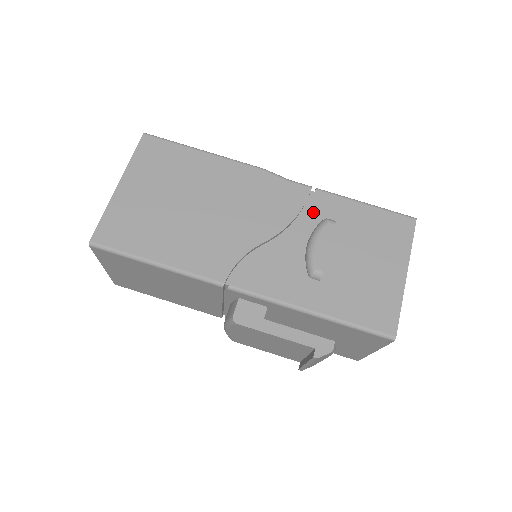
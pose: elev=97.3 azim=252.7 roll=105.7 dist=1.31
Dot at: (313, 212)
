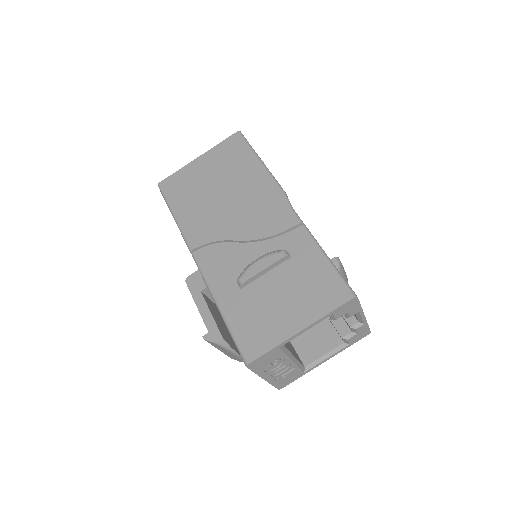
Dot at: (284, 240)
